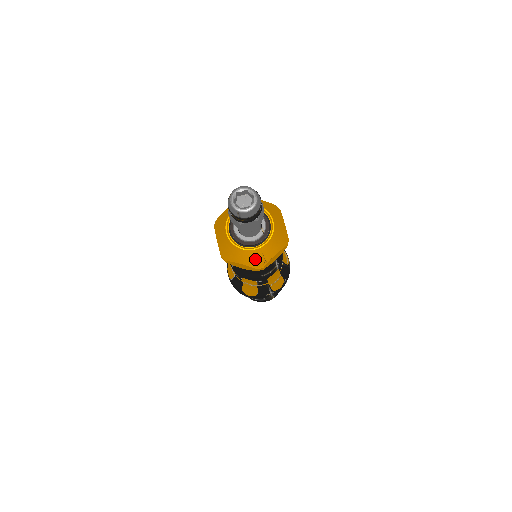
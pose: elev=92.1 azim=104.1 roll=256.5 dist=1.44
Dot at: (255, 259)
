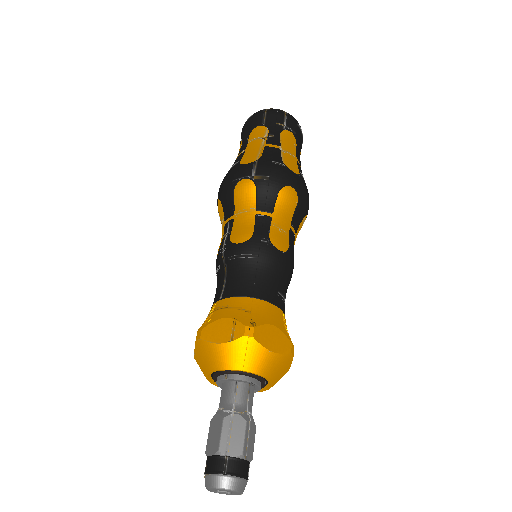
Dot at: occluded
